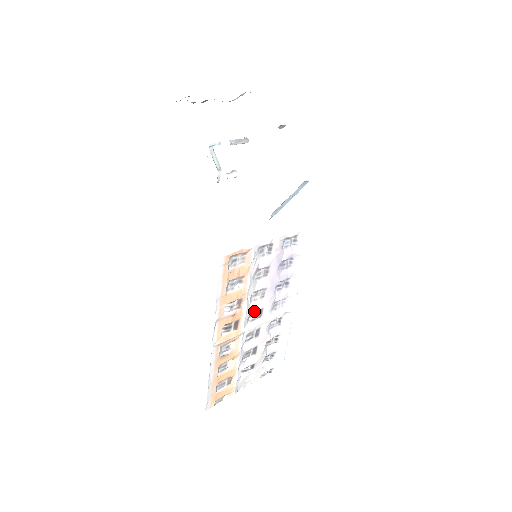
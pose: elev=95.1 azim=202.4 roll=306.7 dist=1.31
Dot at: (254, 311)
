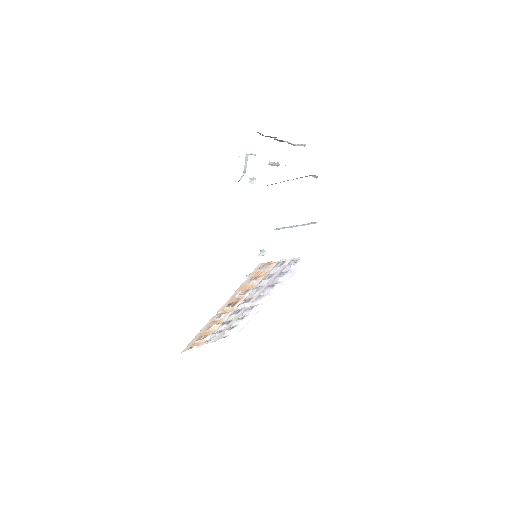
Dot at: (248, 298)
